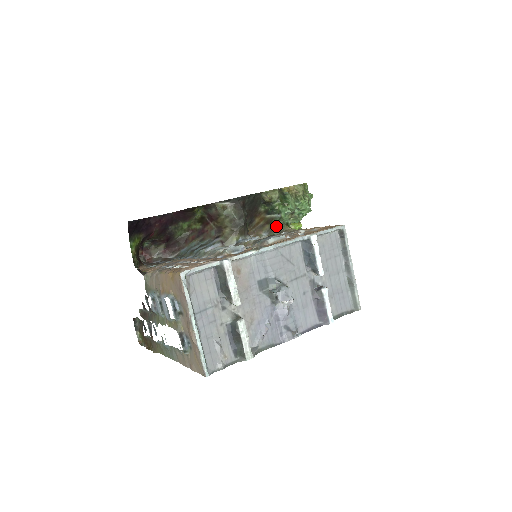
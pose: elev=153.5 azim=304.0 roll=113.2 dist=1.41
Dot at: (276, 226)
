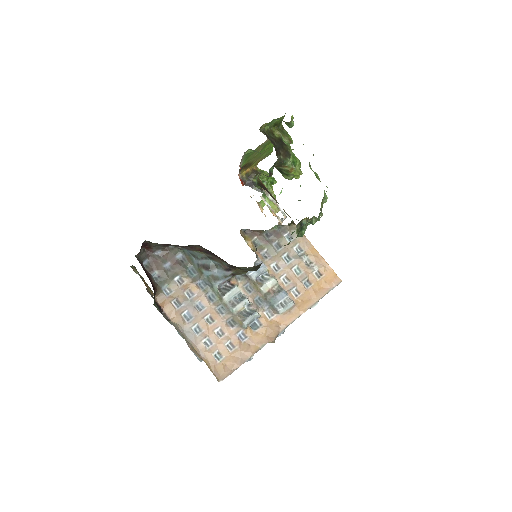
Dot at: occluded
